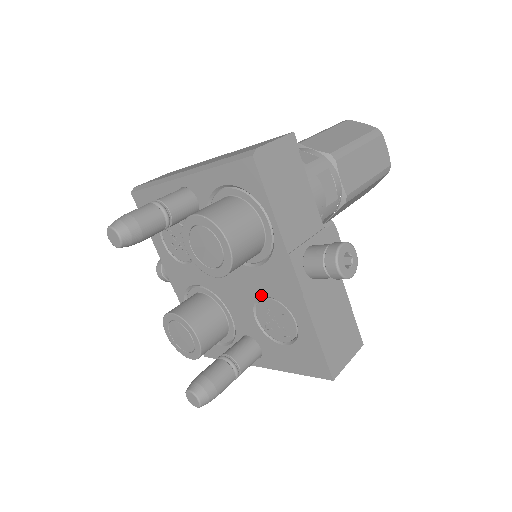
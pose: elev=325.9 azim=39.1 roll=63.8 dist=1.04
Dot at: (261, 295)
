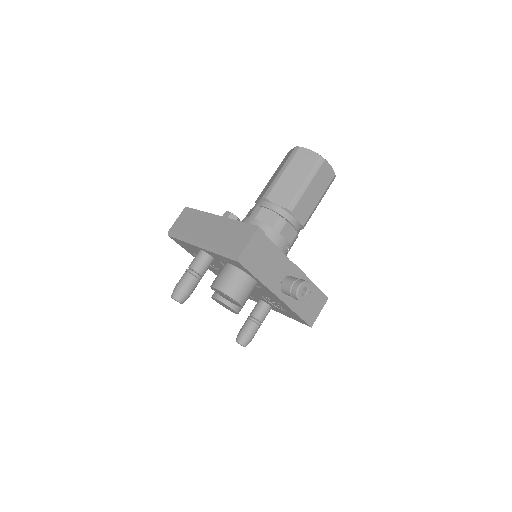
Dot at: (263, 294)
